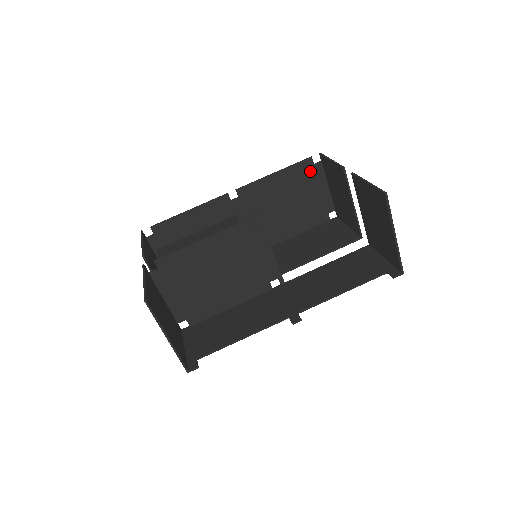
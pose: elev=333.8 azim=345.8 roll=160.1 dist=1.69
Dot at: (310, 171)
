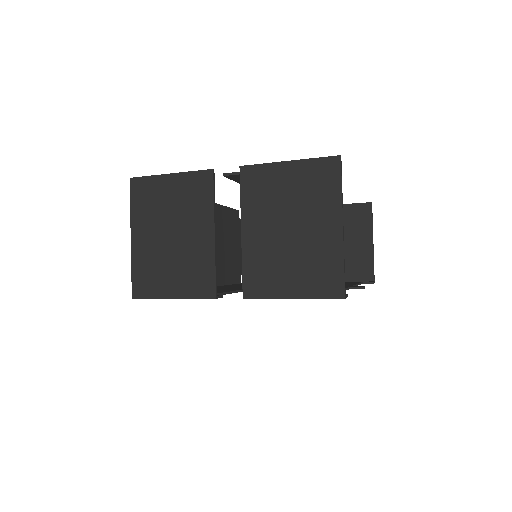
Dot at: (237, 223)
